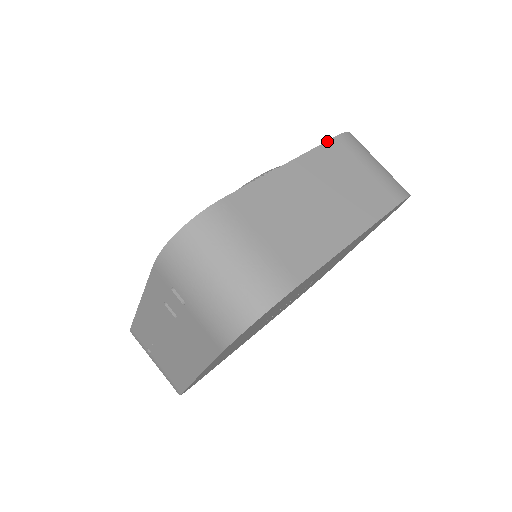
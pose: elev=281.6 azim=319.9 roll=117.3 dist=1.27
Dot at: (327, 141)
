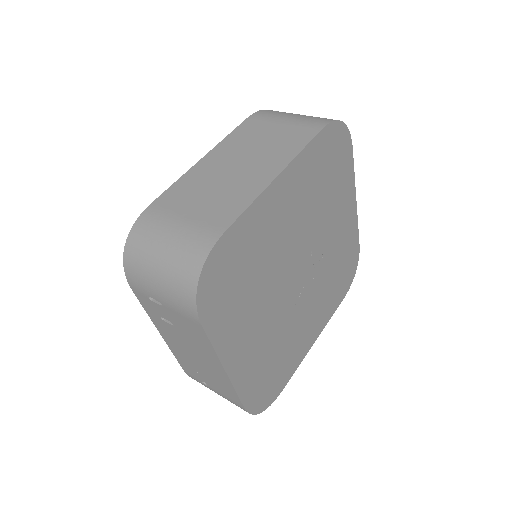
Dot at: (240, 125)
